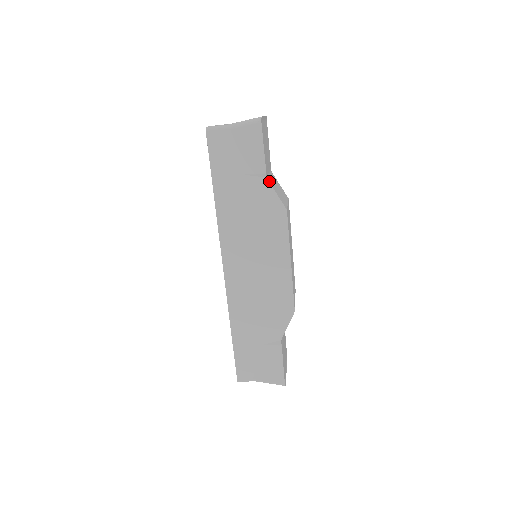
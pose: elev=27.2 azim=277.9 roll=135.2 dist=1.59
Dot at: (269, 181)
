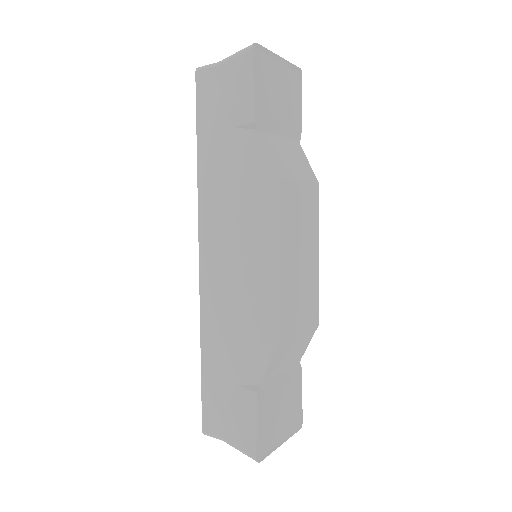
Dot at: (262, 136)
